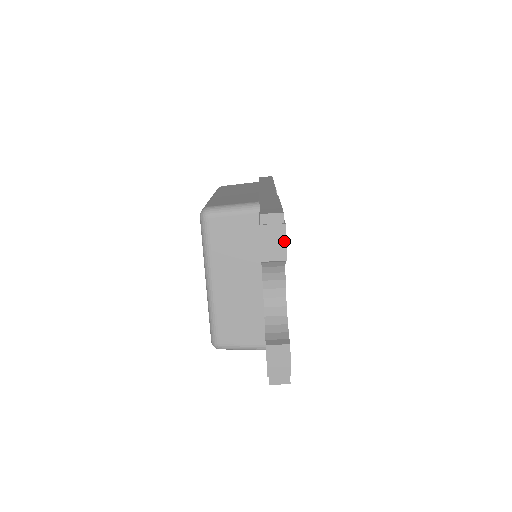
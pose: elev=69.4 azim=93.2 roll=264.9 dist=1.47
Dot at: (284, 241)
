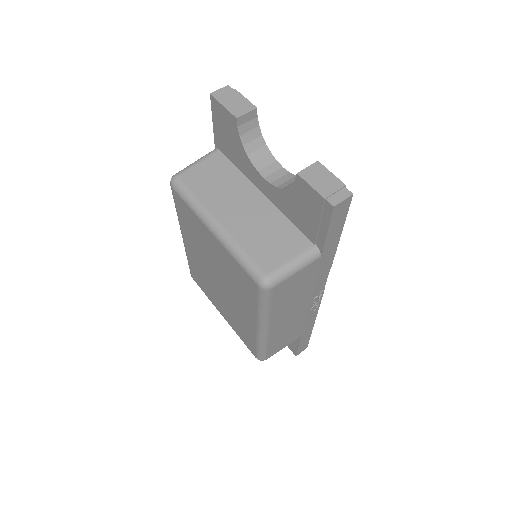
Dot at: (243, 98)
